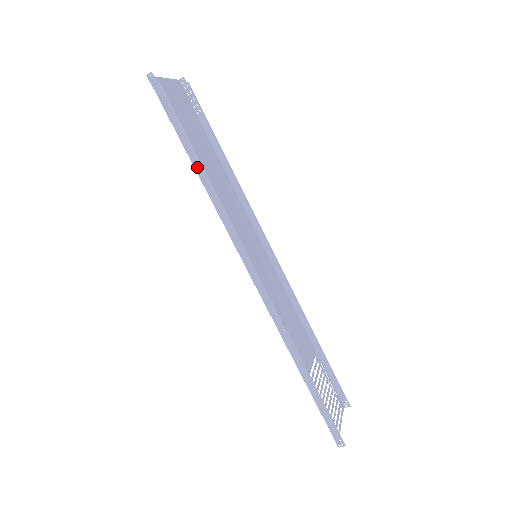
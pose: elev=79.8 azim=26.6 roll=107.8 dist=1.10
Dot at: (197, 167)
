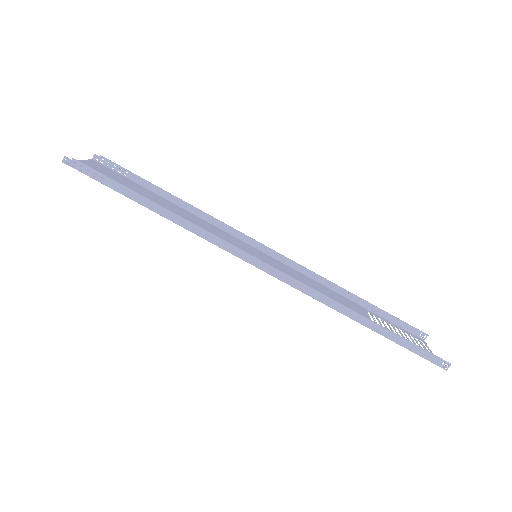
Dot at: (155, 209)
